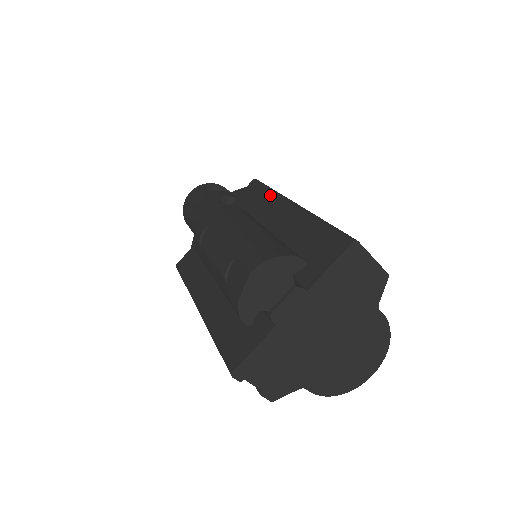
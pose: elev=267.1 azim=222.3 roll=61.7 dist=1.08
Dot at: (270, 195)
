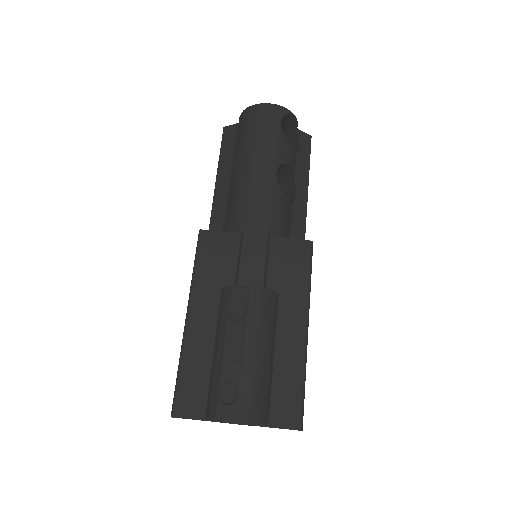
Dot at: (304, 289)
